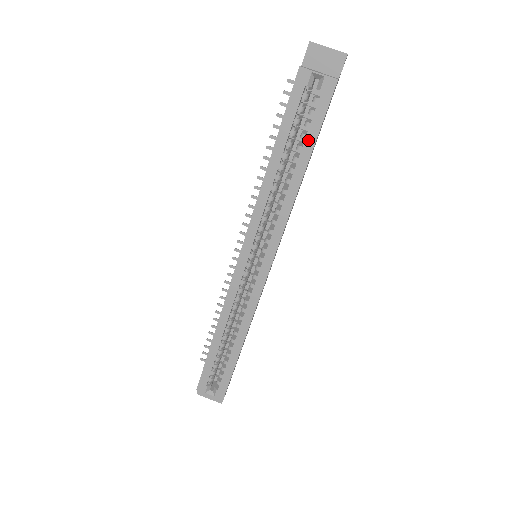
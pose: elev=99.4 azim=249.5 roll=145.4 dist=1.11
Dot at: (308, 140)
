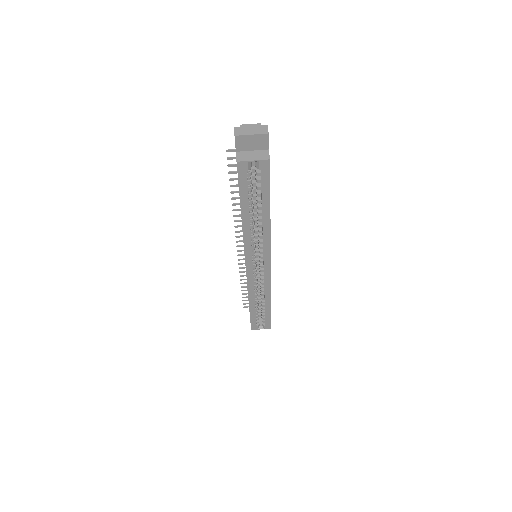
Dot at: (264, 197)
